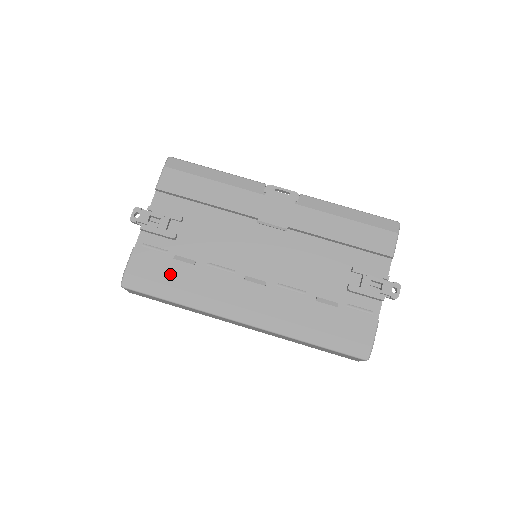
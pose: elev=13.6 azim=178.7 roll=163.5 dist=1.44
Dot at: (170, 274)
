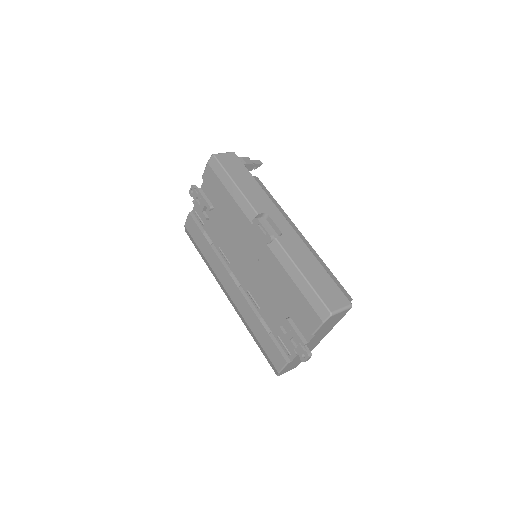
Dot at: (200, 242)
